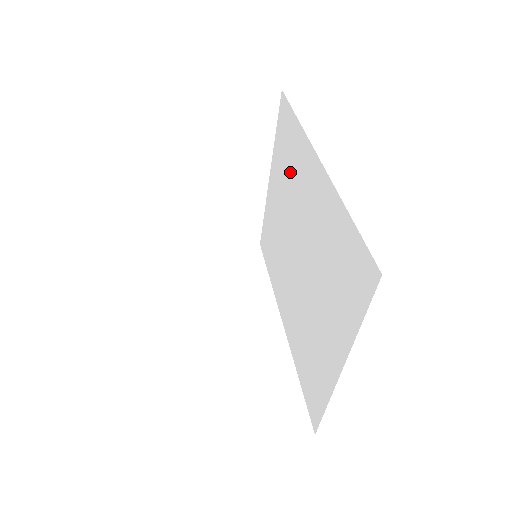
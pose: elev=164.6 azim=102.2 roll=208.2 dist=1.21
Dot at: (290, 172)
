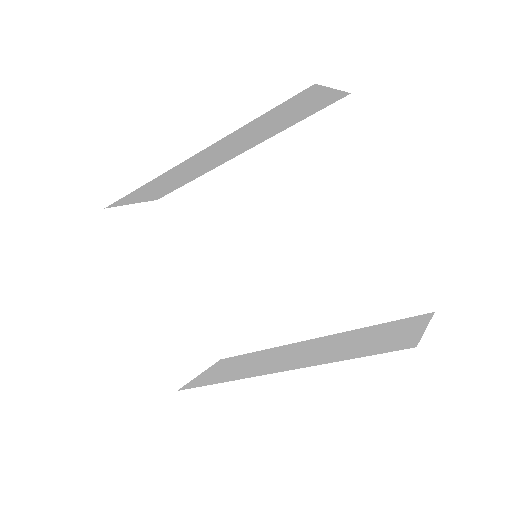
Dot at: (215, 221)
